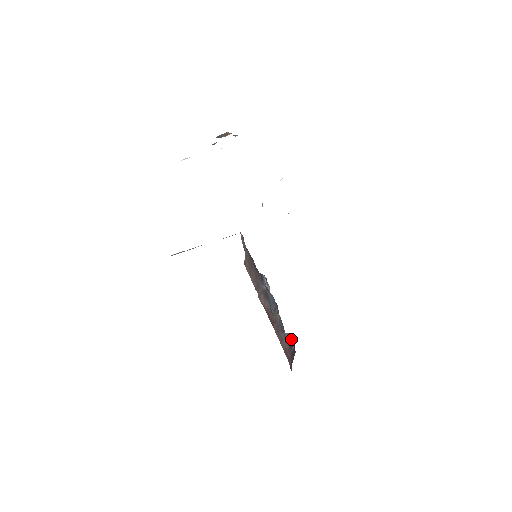
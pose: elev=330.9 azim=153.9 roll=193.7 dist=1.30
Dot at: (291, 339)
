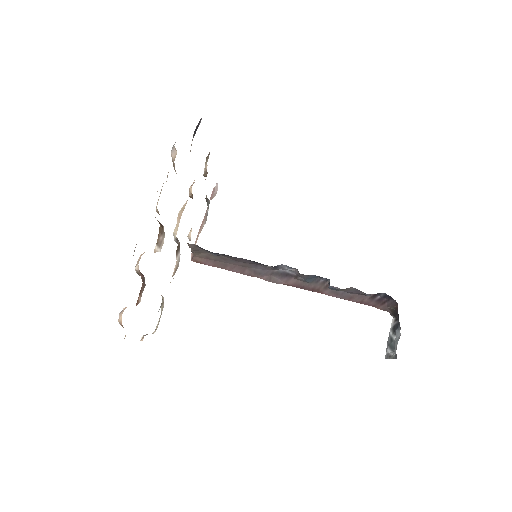
Dot at: (376, 294)
